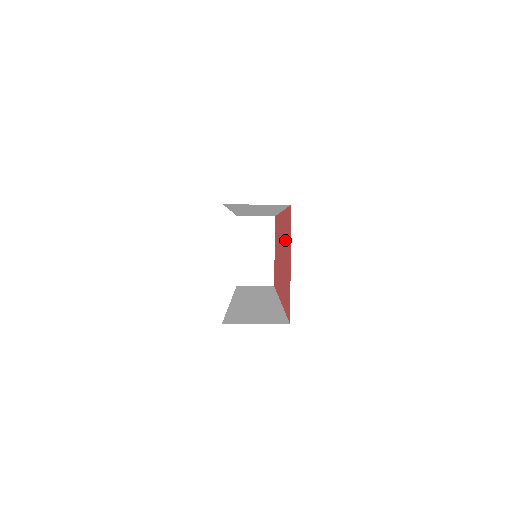
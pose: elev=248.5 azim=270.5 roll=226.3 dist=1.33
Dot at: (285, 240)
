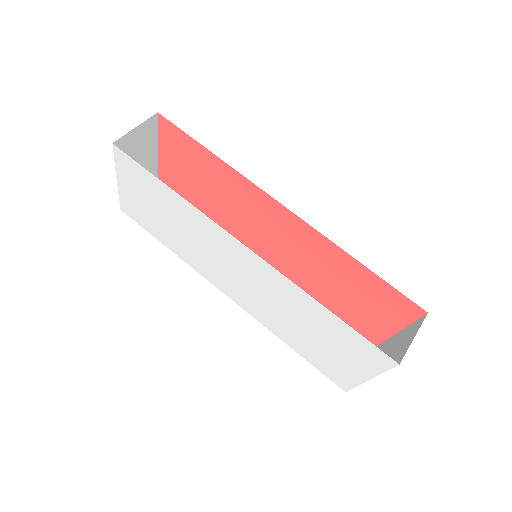
Dot at: (203, 198)
